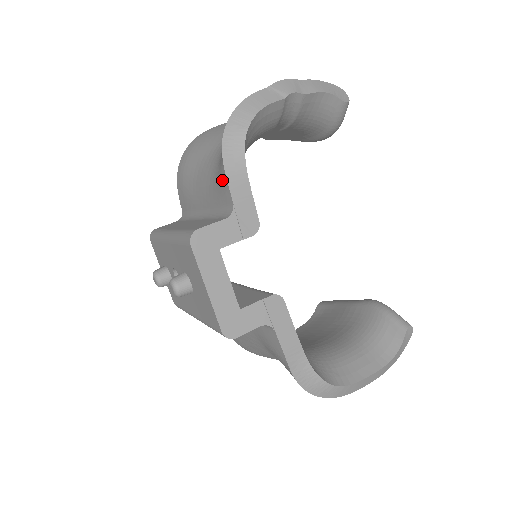
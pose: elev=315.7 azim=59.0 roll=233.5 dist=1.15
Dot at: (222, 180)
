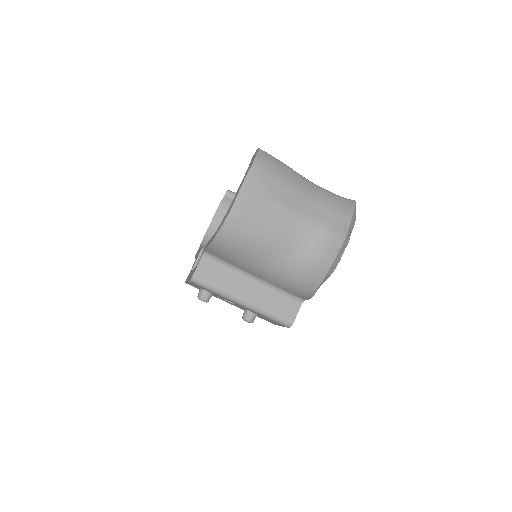
Dot at: (303, 294)
